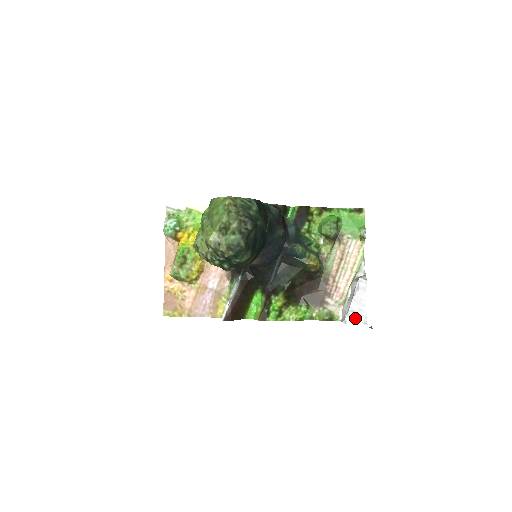
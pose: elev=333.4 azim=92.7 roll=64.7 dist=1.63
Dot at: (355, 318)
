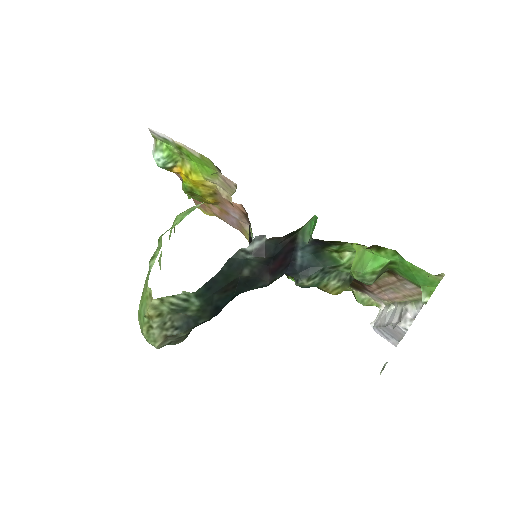
Dot at: (384, 335)
